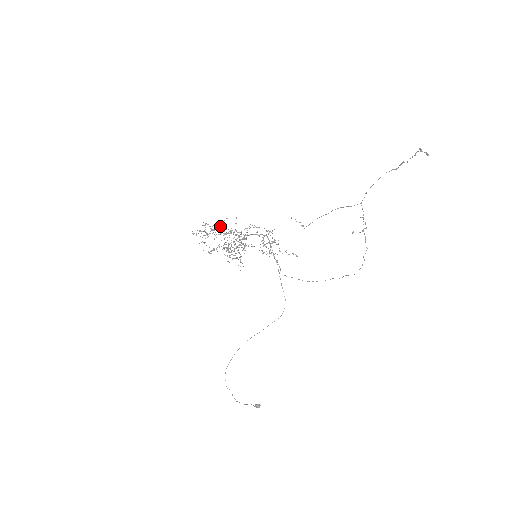
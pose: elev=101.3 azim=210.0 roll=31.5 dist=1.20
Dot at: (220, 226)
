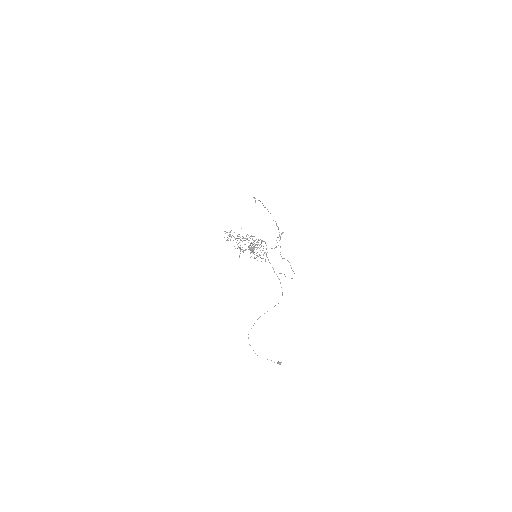
Dot at: (228, 235)
